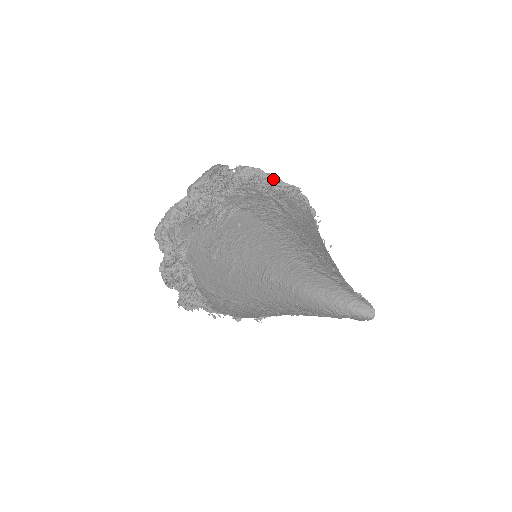
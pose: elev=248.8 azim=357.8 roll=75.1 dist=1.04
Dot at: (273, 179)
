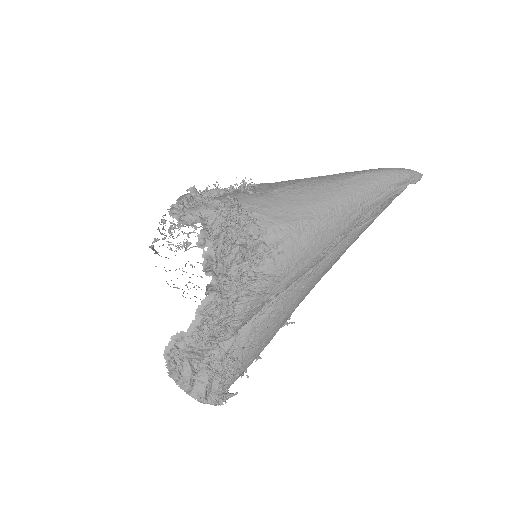
Dot at: occluded
